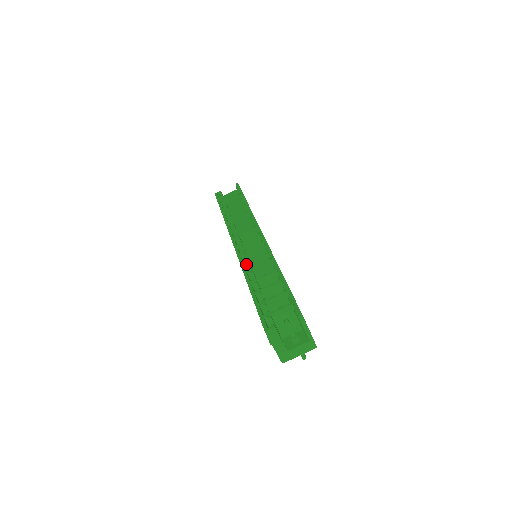
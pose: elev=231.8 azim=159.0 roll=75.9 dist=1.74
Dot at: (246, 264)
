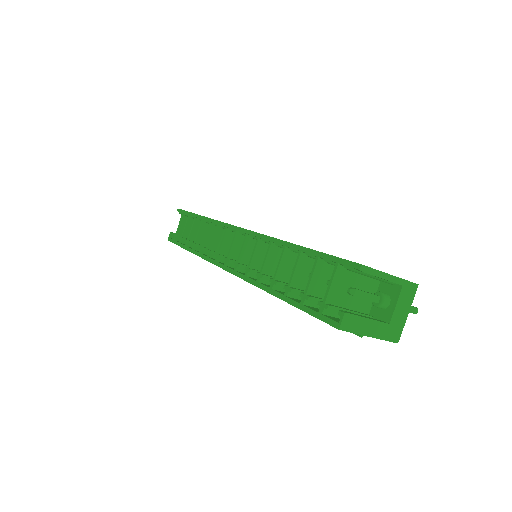
Dot at: (250, 274)
